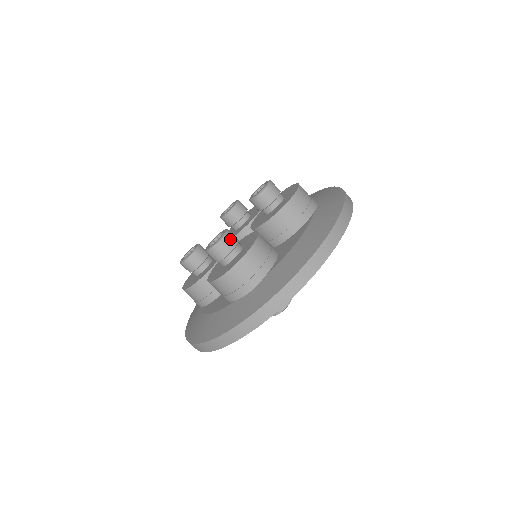
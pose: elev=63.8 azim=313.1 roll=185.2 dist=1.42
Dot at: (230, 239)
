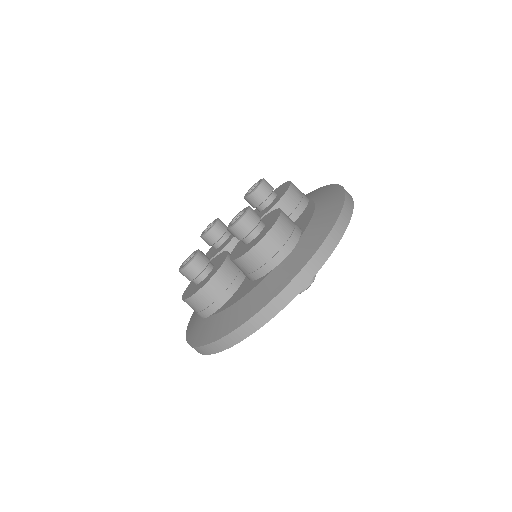
Dot at: (255, 212)
